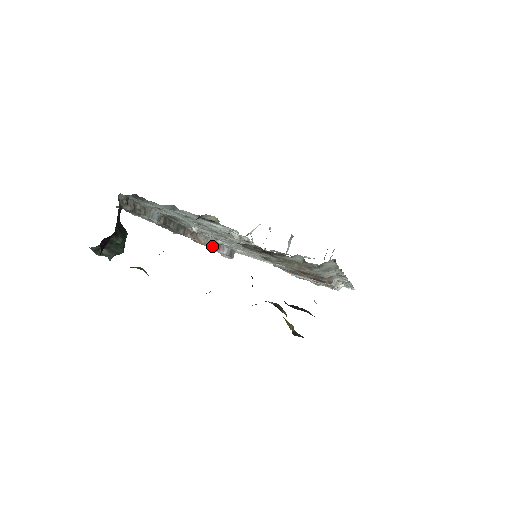
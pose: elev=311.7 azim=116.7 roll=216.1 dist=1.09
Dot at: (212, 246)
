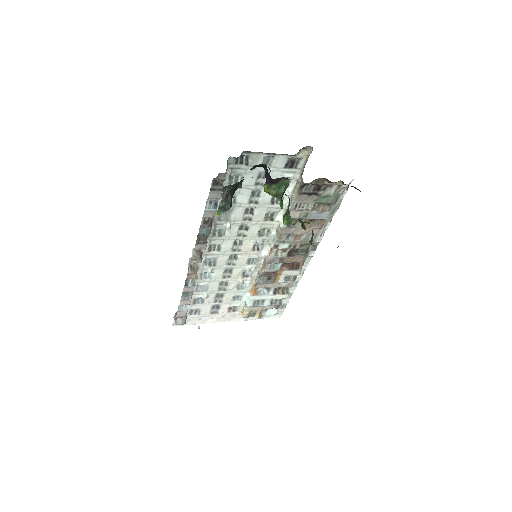
Dot at: occluded
